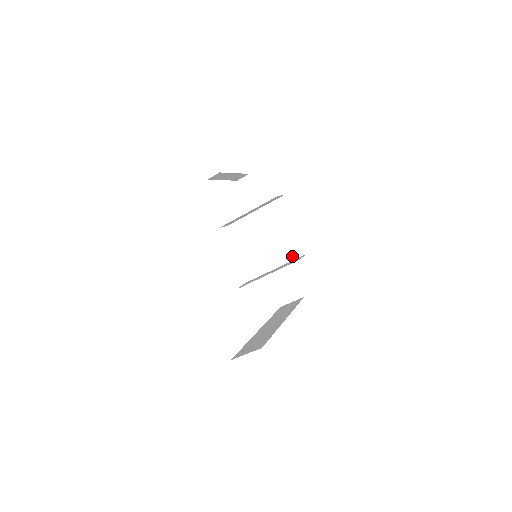
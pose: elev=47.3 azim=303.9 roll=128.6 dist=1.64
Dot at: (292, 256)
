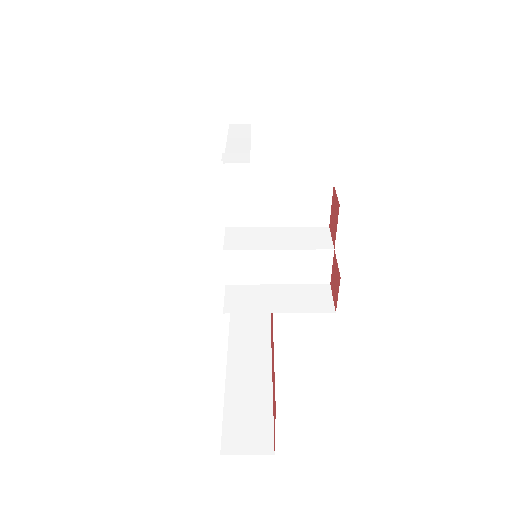
Dot at: (310, 279)
